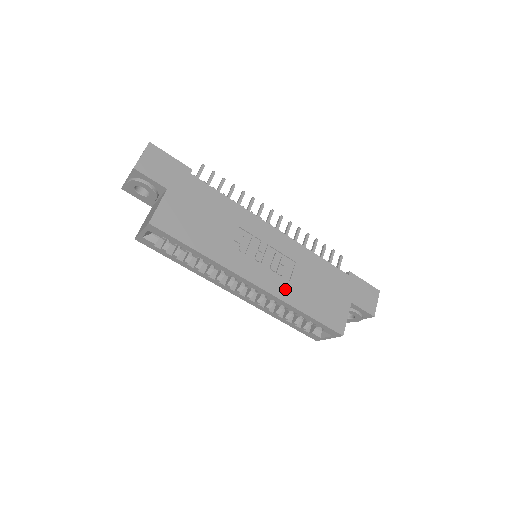
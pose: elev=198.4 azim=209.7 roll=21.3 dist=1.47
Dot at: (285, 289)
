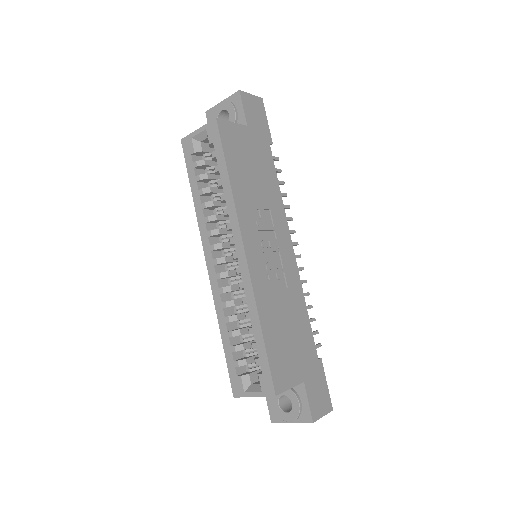
Dot at: (264, 291)
